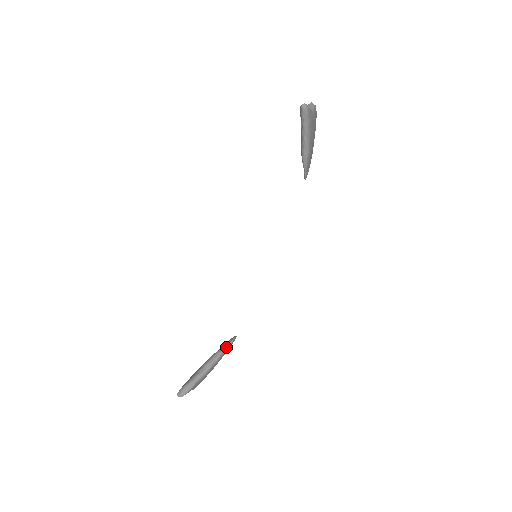
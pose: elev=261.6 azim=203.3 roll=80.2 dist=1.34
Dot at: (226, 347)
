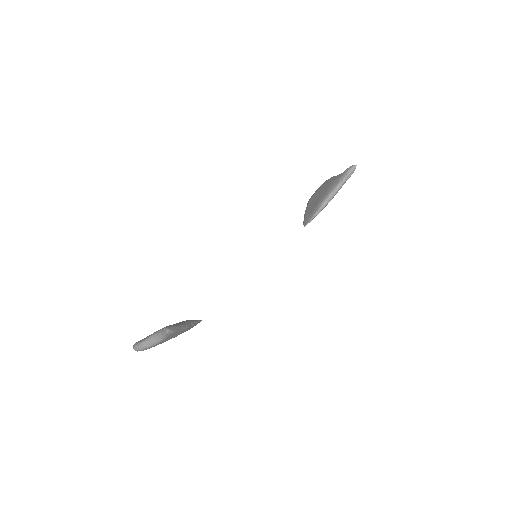
Dot at: (198, 321)
